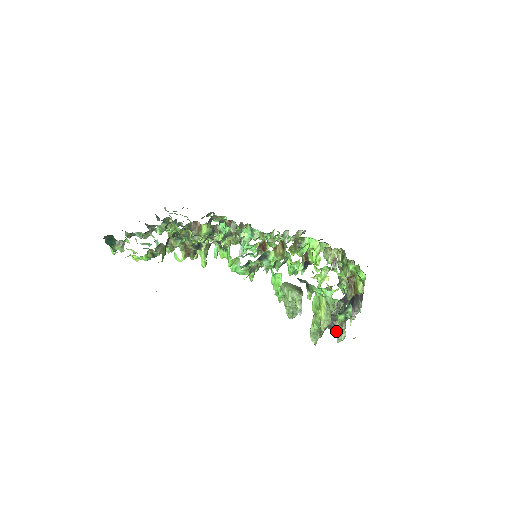
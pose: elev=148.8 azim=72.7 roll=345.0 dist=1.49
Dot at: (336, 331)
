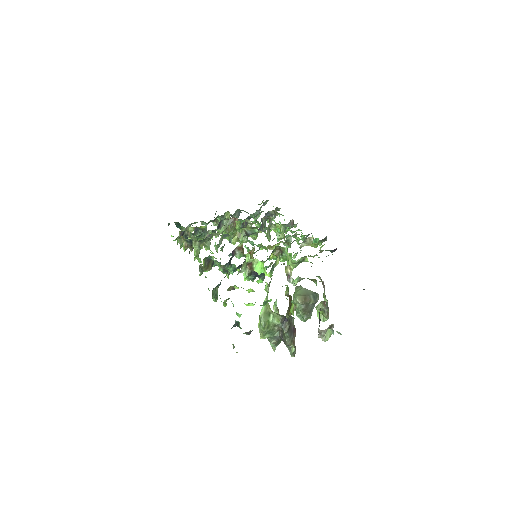
Dot at: (285, 344)
